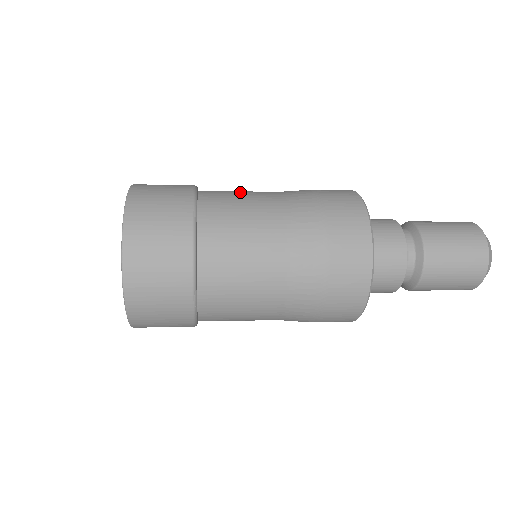
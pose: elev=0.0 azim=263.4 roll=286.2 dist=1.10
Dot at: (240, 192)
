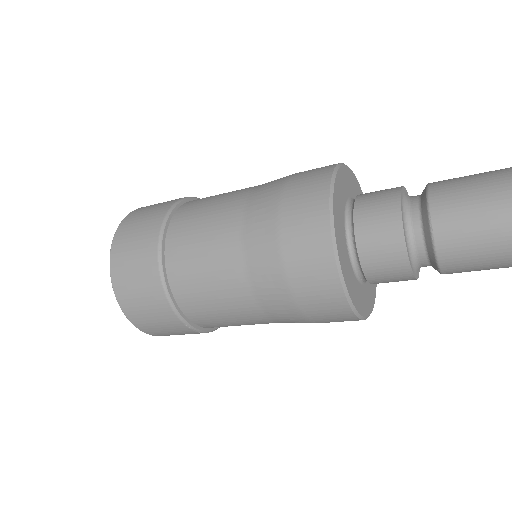
Dot at: occluded
